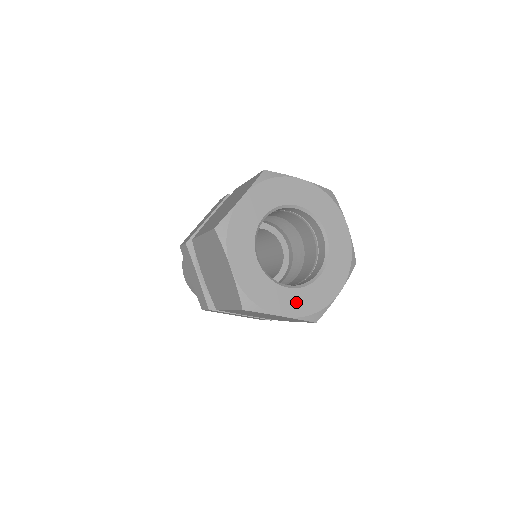
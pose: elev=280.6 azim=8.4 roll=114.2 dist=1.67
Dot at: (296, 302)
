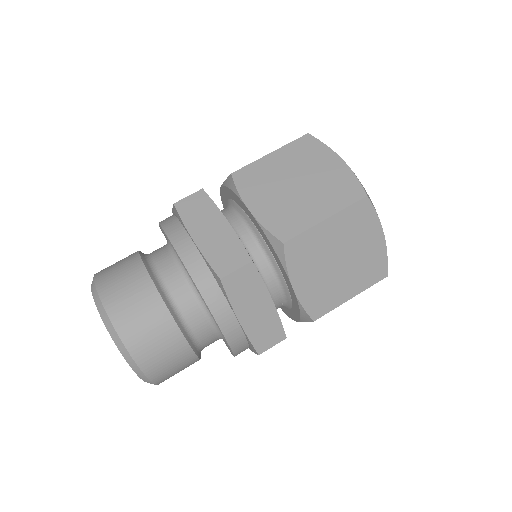
Dot at: occluded
